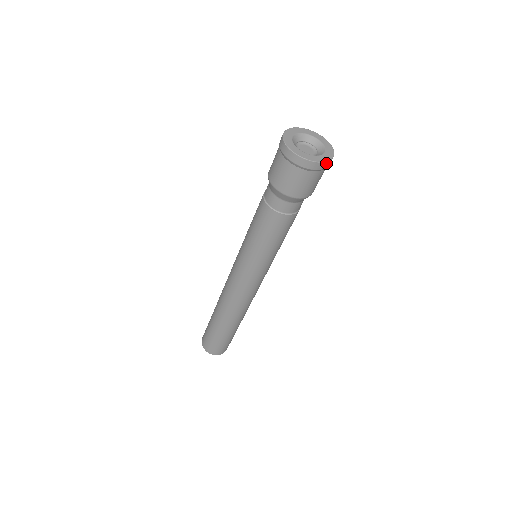
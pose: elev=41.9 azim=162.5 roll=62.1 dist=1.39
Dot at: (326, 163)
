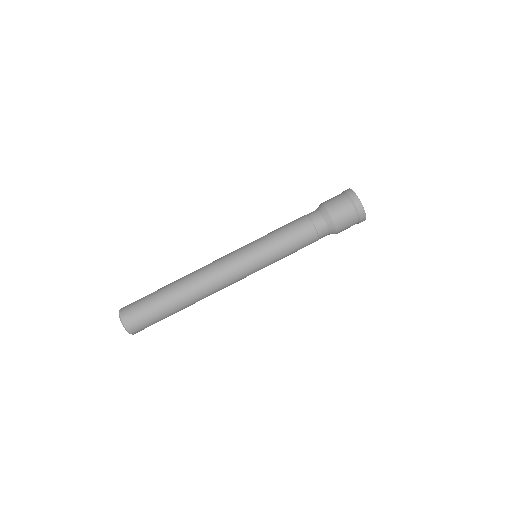
Dot at: occluded
